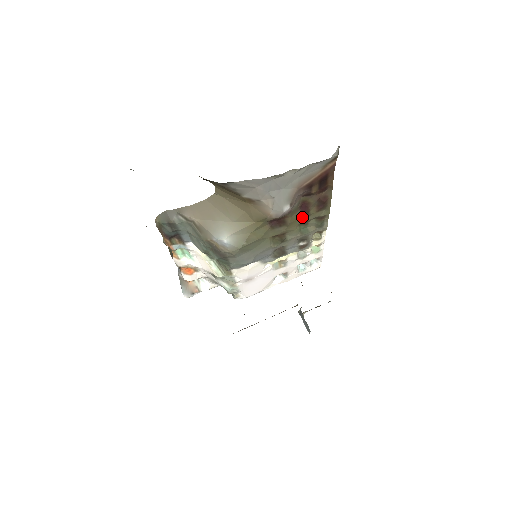
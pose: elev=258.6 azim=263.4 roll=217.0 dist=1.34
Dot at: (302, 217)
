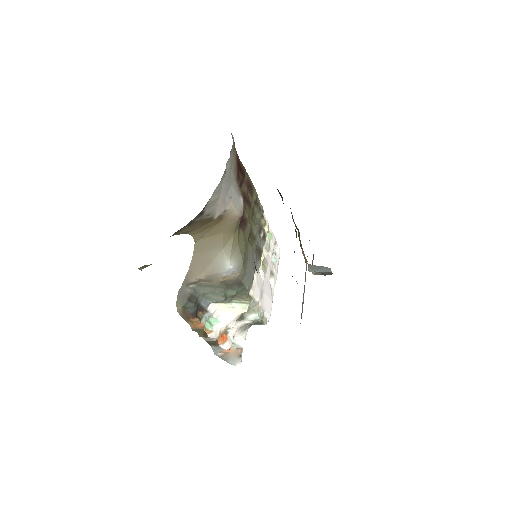
Dot at: (249, 208)
